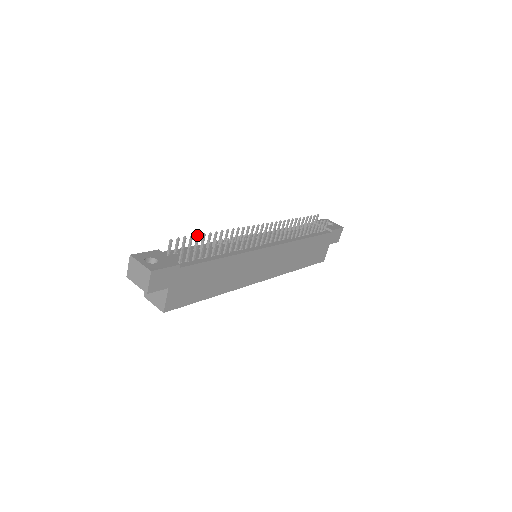
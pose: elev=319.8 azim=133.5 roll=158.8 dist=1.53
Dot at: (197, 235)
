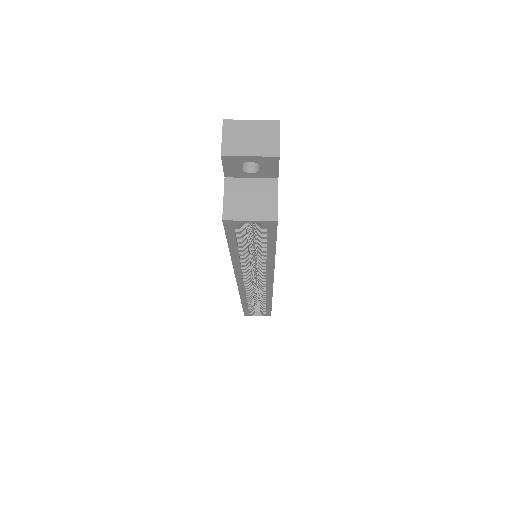
Dot at: occluded
